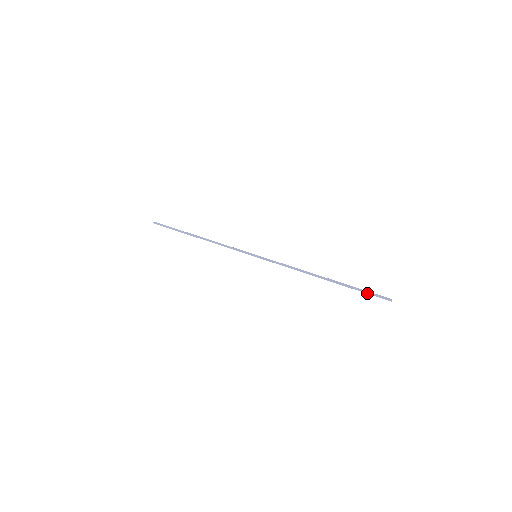
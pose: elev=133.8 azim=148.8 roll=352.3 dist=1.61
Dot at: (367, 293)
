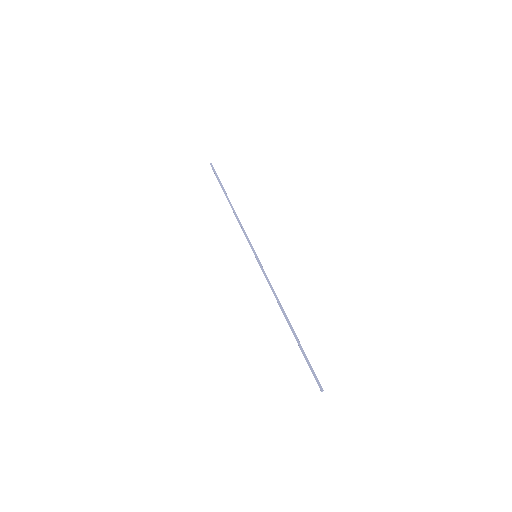
Dot at: (309, 366)
